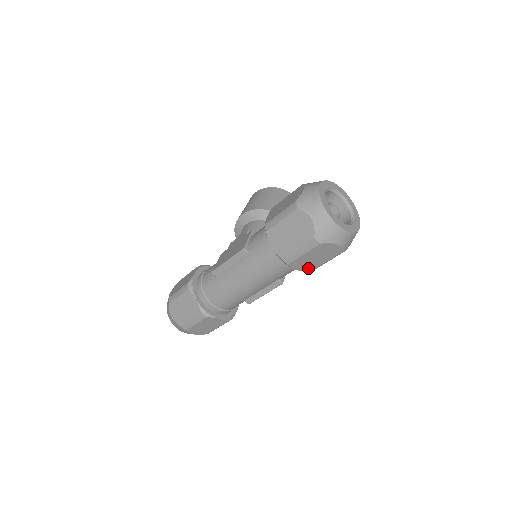
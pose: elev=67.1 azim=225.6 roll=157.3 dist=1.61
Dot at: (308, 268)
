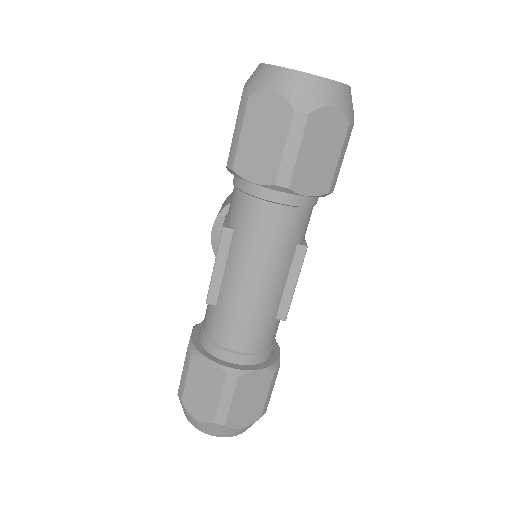
Dot at: (321, 184)
